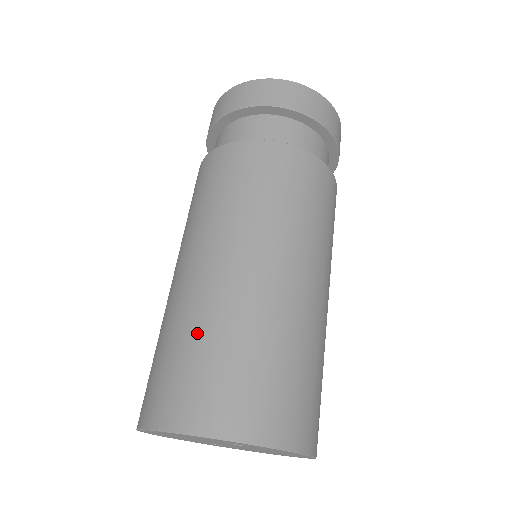
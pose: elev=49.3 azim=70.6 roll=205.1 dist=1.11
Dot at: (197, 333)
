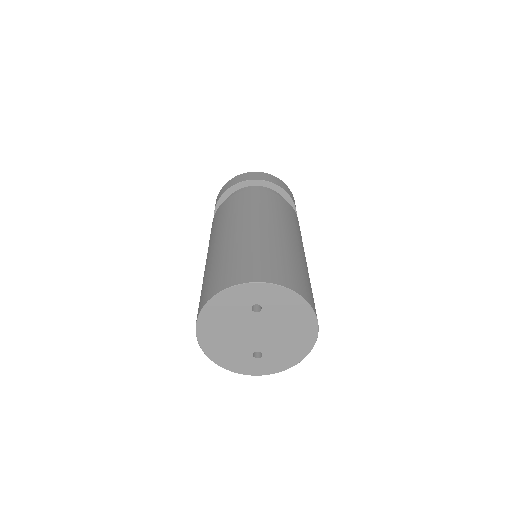
Dot at: (217, 263)
